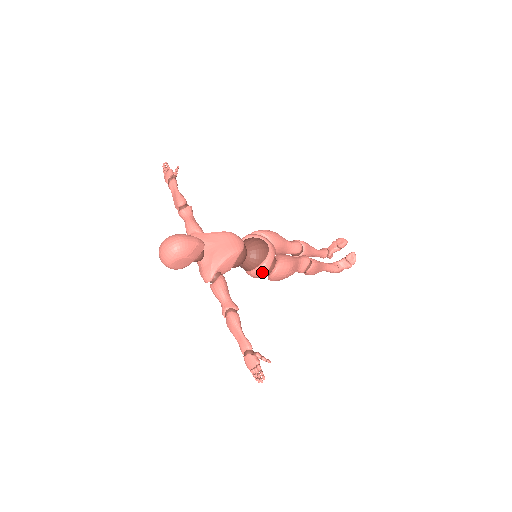
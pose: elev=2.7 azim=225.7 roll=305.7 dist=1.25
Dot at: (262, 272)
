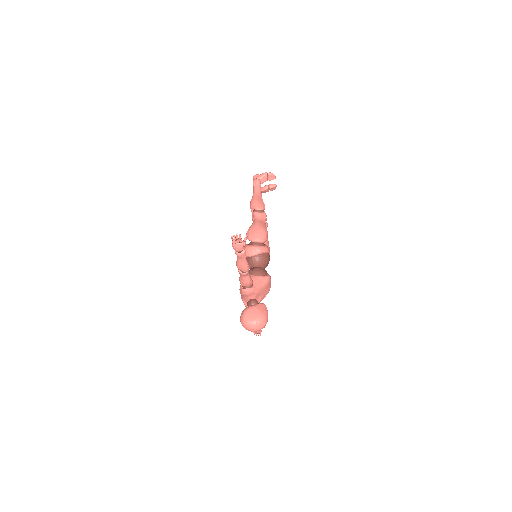
Dot at: occluded
